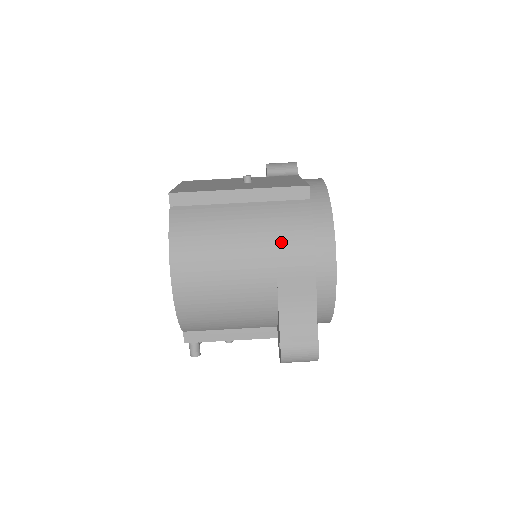
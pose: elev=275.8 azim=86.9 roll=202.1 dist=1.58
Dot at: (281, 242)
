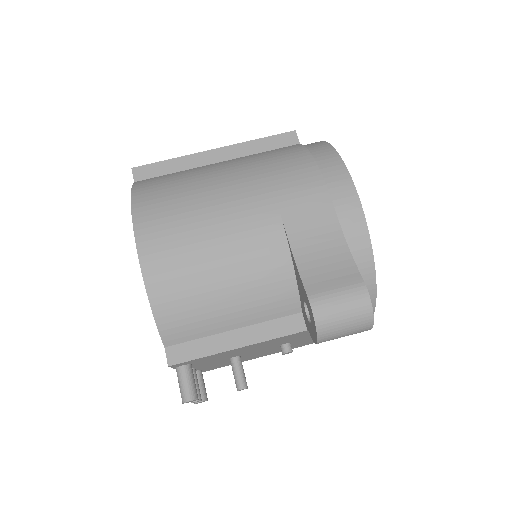
Dot at: (274, 172)
